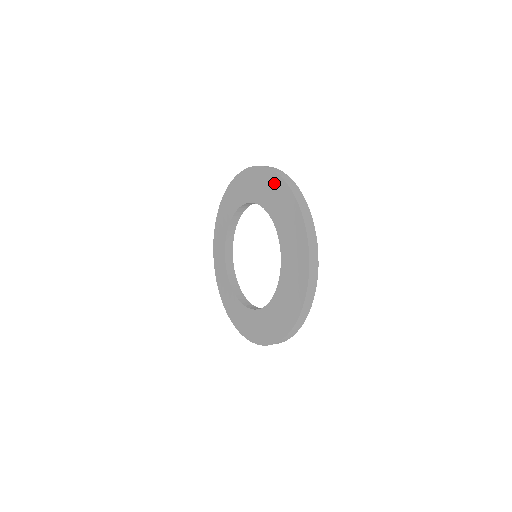
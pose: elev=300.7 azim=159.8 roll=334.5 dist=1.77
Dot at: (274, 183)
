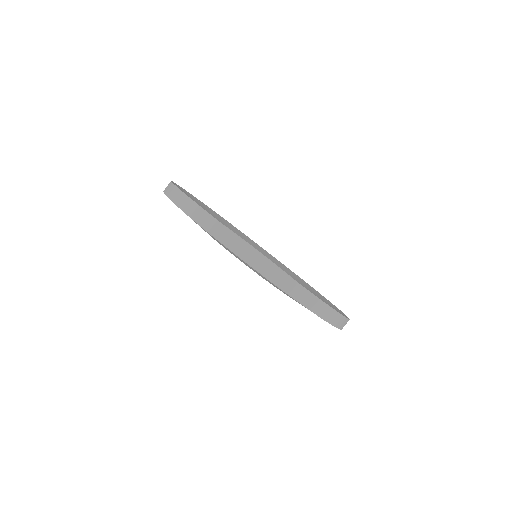
Dot at: occluded
